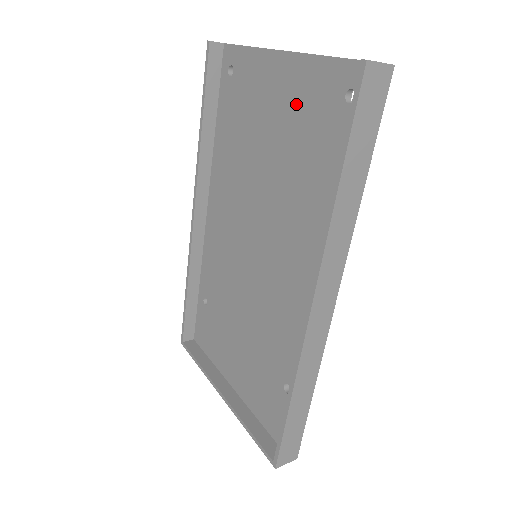
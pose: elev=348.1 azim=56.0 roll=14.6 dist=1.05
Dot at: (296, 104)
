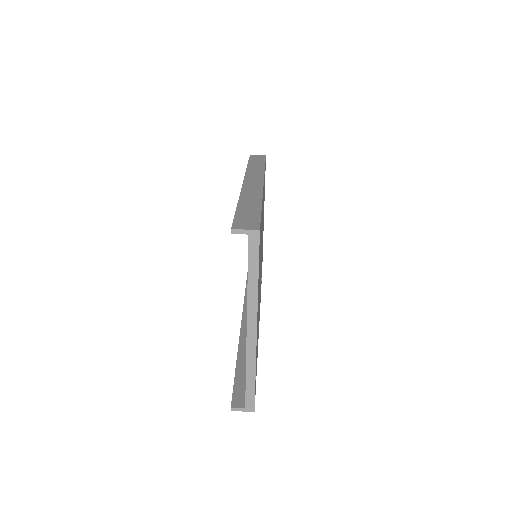
Dot at: occluded
